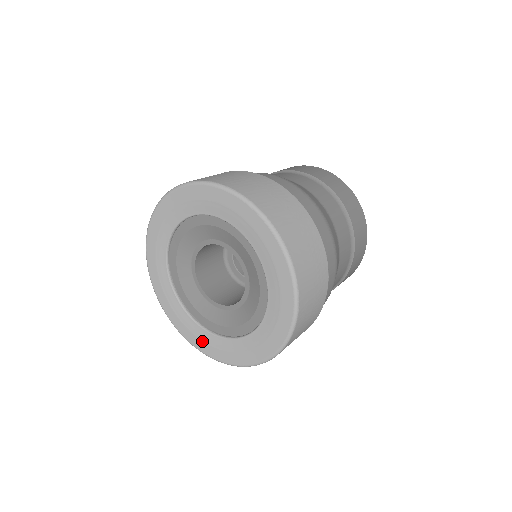
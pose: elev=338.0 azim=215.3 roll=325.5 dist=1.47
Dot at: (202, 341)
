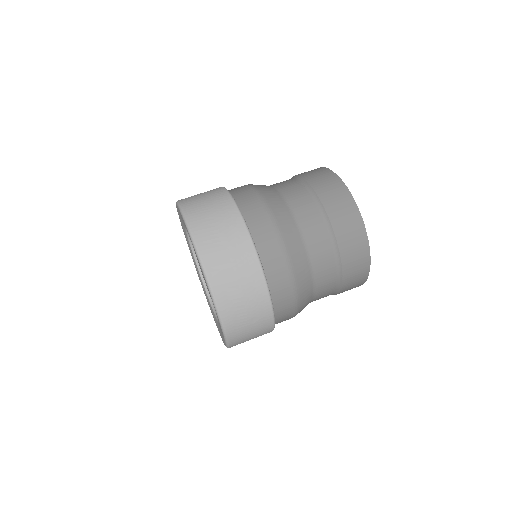
Dot at: occluded
